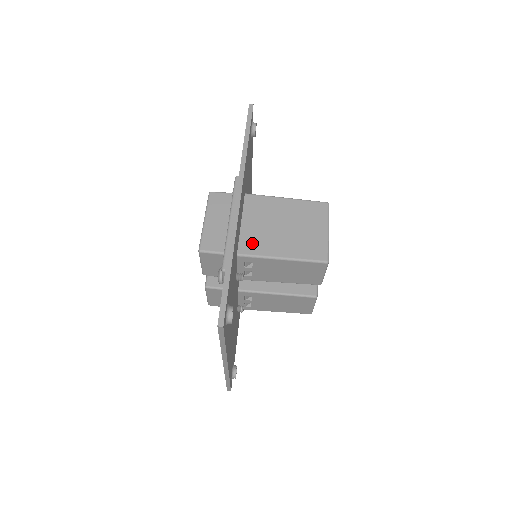
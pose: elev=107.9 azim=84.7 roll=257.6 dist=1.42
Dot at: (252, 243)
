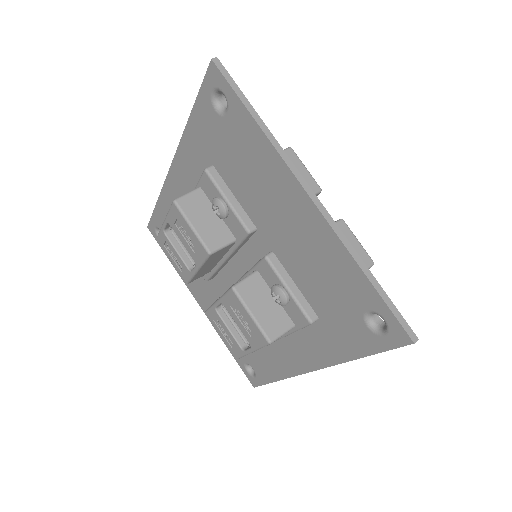
Dot at: occluded
